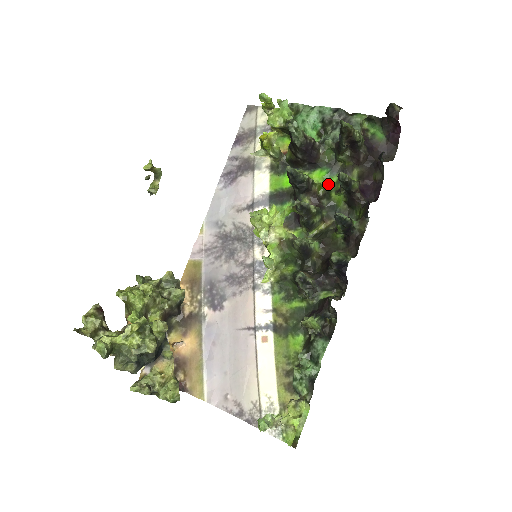
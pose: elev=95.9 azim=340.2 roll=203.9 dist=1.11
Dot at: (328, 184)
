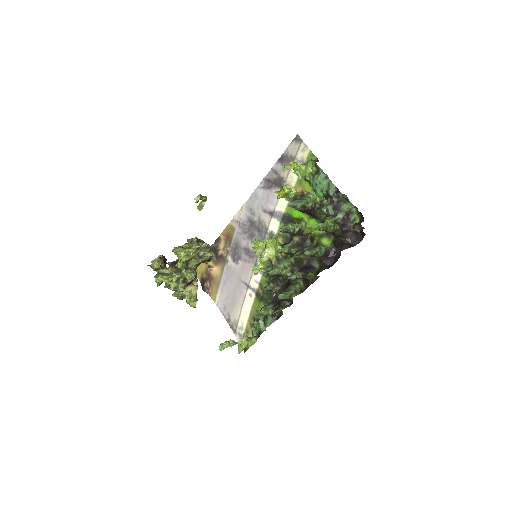
Dot at: (316, 233)
